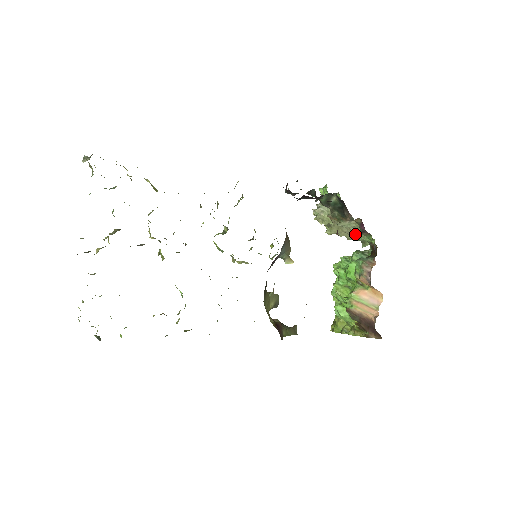
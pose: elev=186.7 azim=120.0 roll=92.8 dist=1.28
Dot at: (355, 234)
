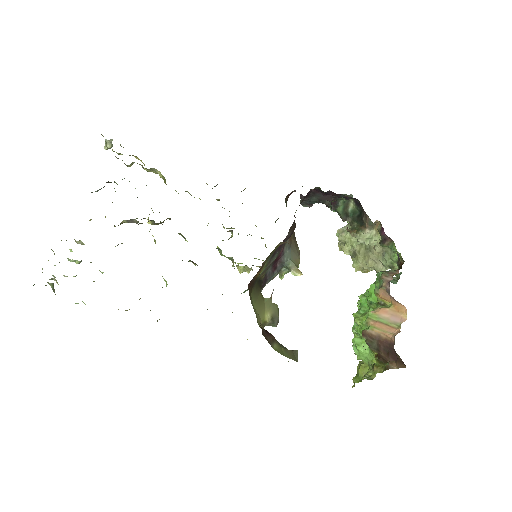
Dot at: (382, 258)
